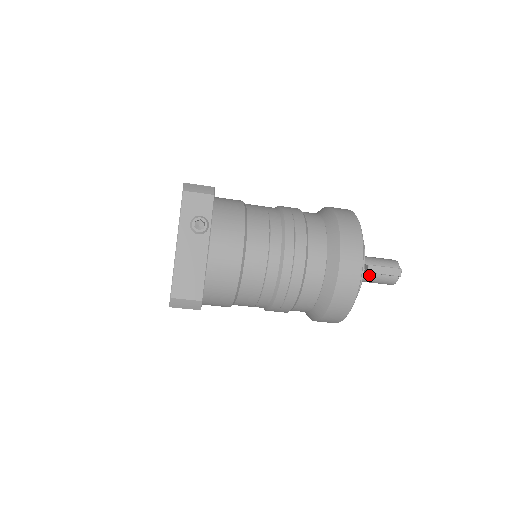
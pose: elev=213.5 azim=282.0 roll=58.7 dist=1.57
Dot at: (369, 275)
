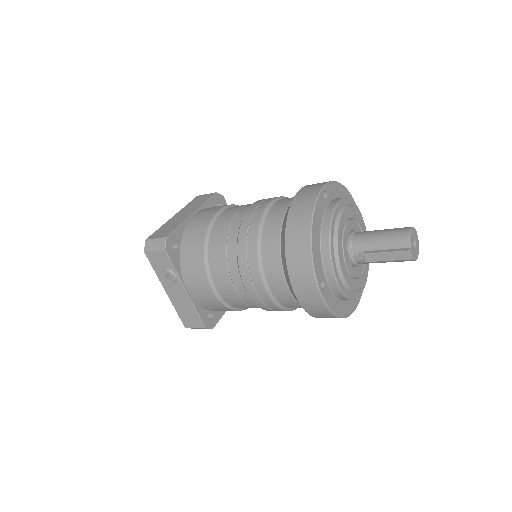
Dot at: occluded
